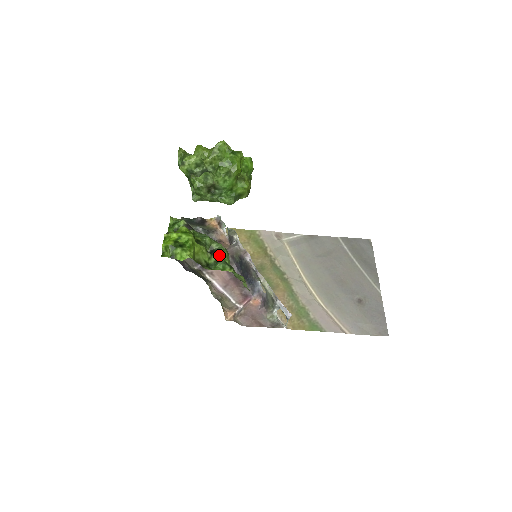
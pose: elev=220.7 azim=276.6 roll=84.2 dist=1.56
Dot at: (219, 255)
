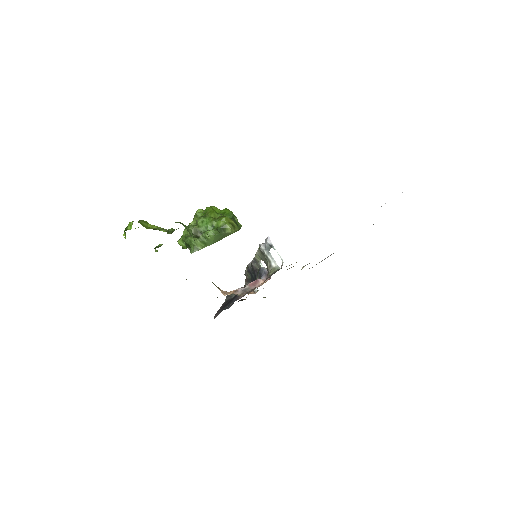
Dot at: occluded
